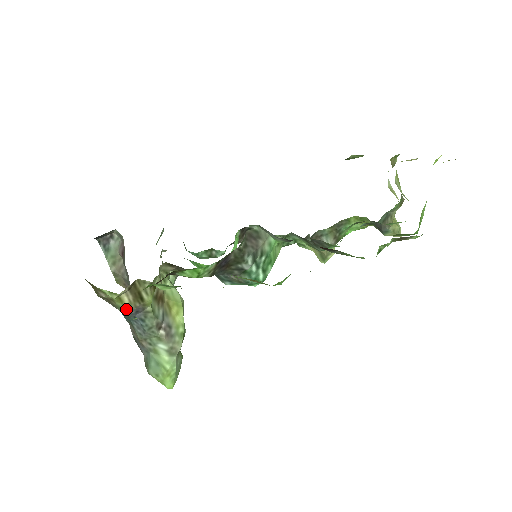
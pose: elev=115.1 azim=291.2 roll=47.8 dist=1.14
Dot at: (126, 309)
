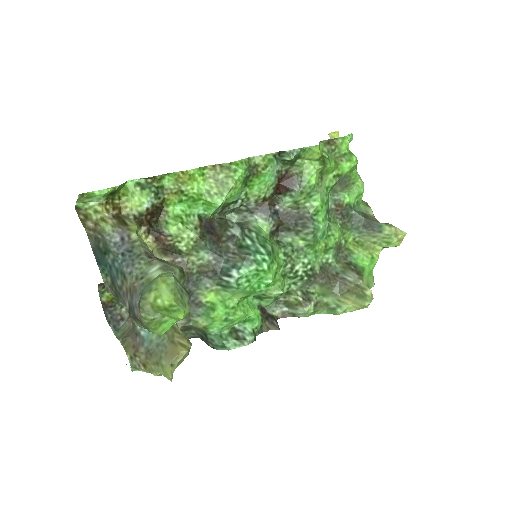
Dot at: (110, 230)
